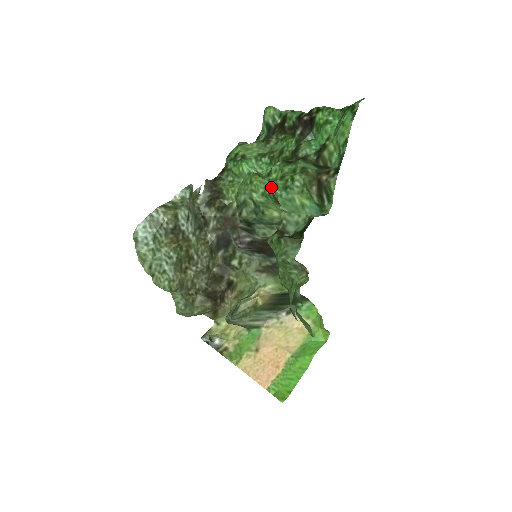
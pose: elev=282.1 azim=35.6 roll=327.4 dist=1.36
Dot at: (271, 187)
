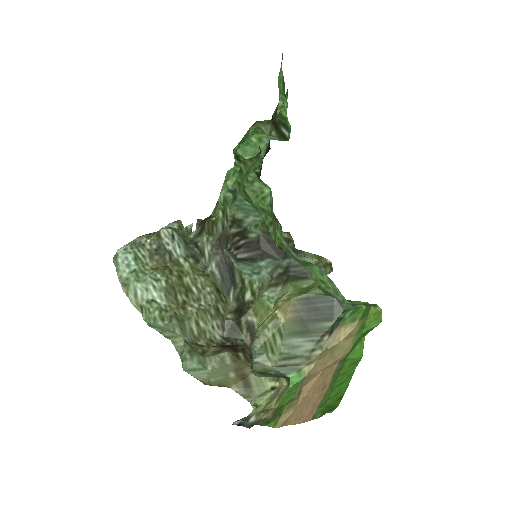
Dot at: occluded
